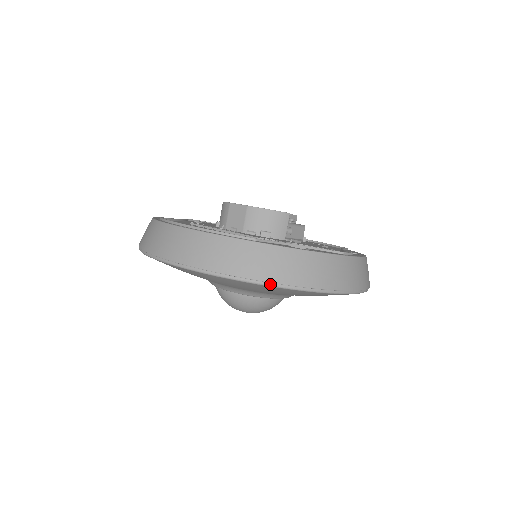
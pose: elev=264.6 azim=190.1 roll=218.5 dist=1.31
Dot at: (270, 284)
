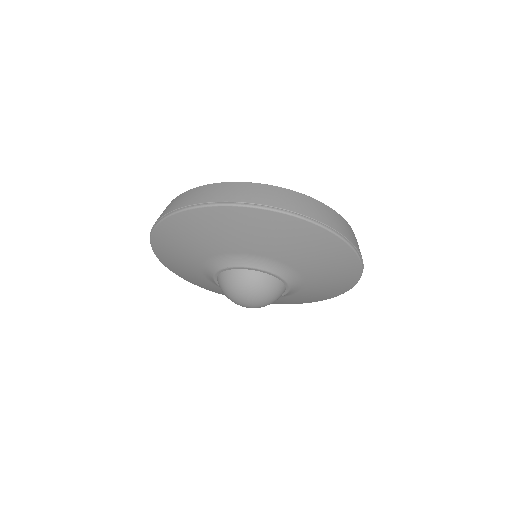
Dot at: (290, 213)
